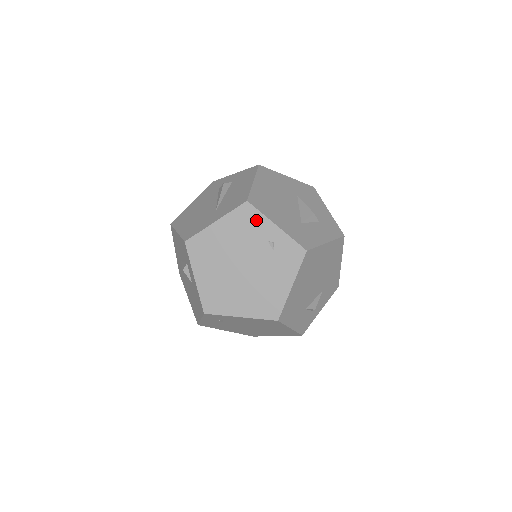
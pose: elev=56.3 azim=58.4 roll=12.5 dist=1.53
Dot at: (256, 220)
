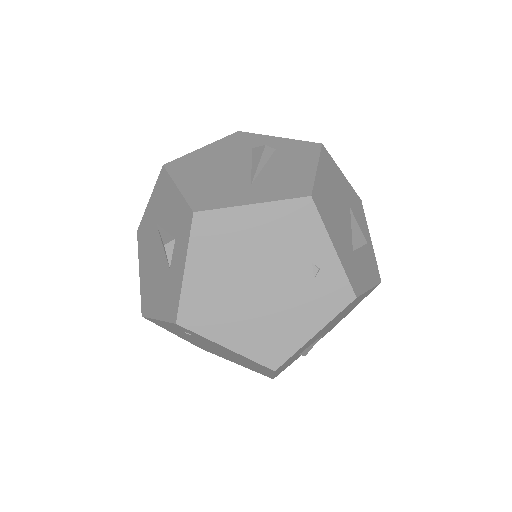
Dot at: (311, 228)
